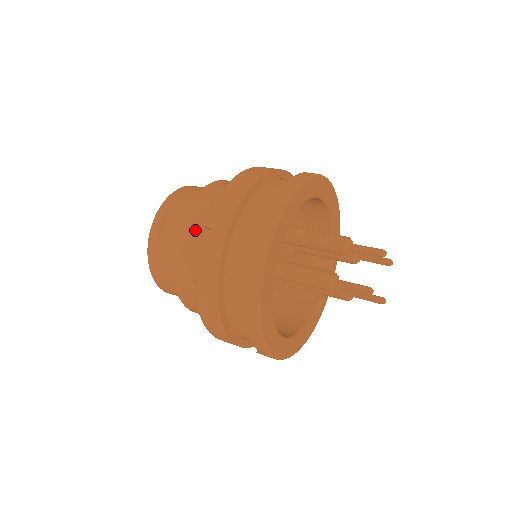
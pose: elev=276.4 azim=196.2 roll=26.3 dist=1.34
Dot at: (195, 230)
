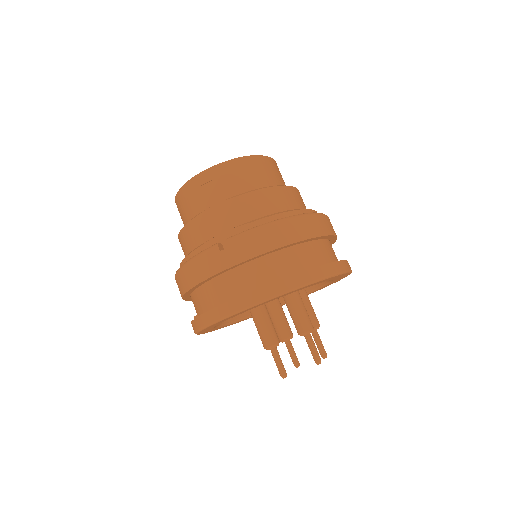
Dot at: (225, 220)
